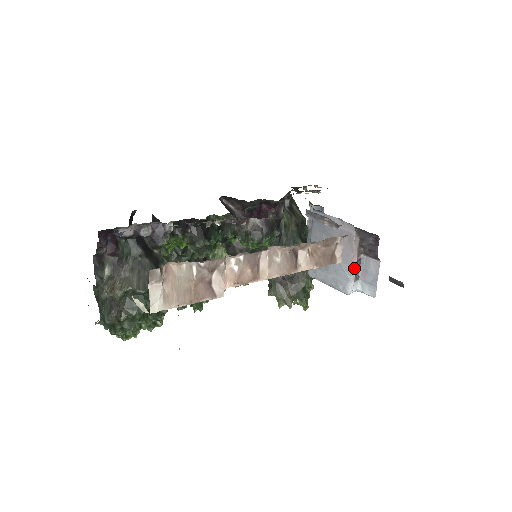
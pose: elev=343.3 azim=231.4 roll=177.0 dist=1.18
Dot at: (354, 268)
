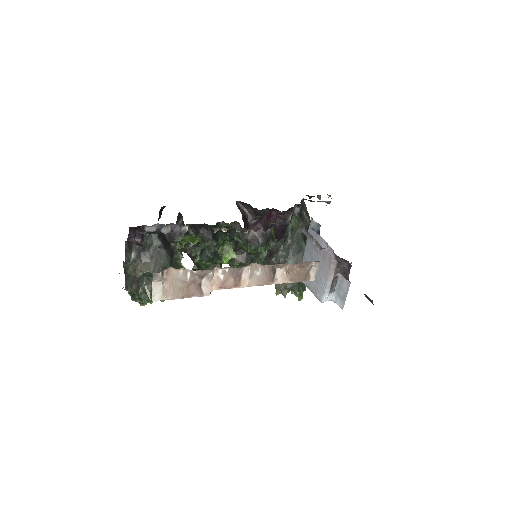
Dot at: (330, 283)
